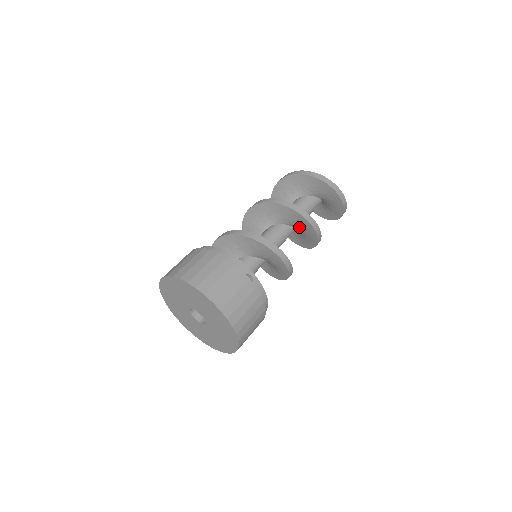
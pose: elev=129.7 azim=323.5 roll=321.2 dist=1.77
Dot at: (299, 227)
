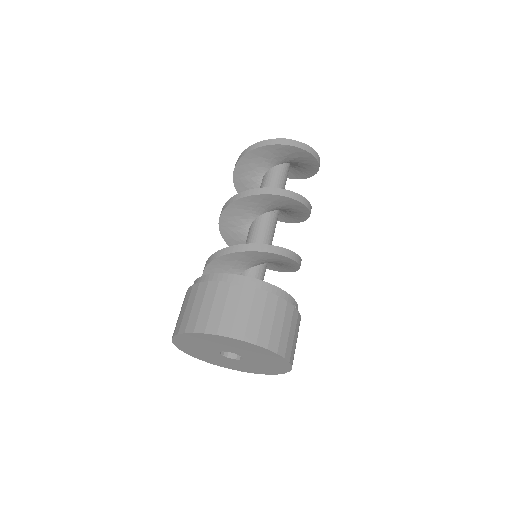
Dot at: (289, 211)
